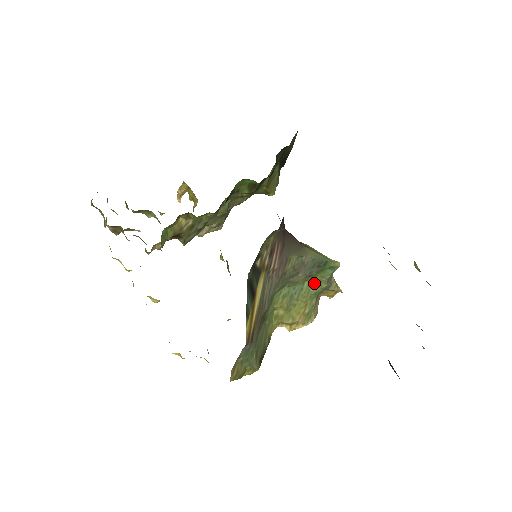
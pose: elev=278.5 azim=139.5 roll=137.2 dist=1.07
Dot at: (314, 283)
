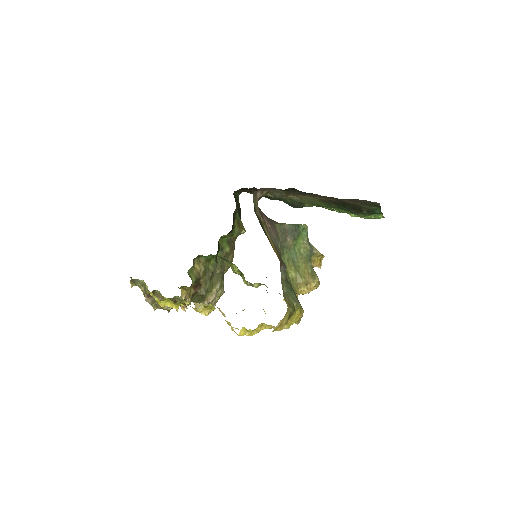
Dot at: (301, 248)
